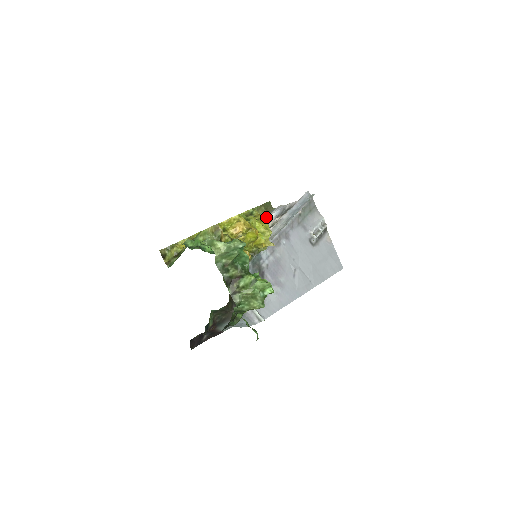
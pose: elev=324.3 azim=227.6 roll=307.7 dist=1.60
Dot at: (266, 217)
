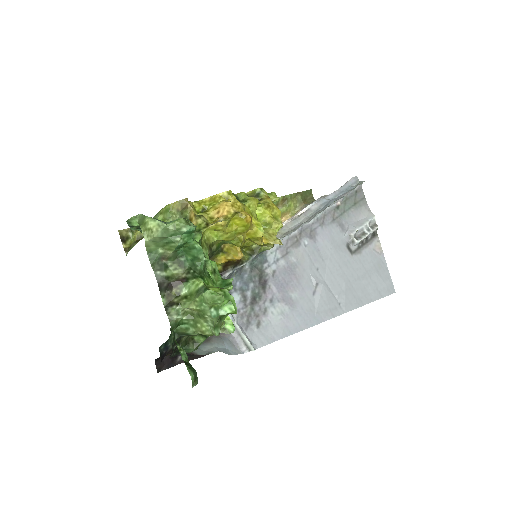
Dot at: (301, 209)
